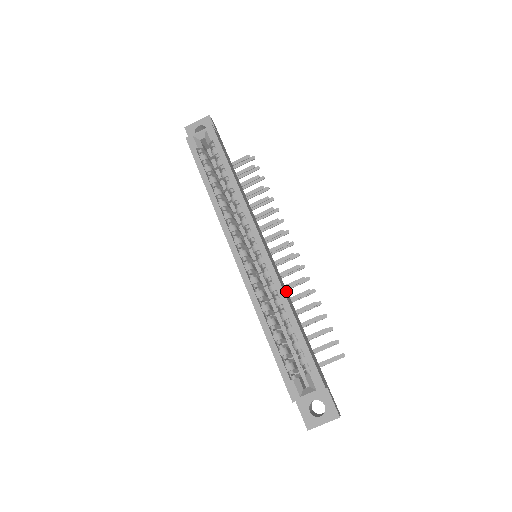
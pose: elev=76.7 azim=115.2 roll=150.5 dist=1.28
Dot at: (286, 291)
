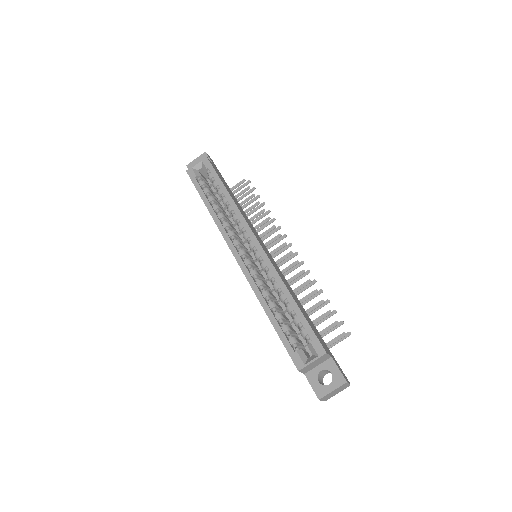
Dot at: (286, 281)
